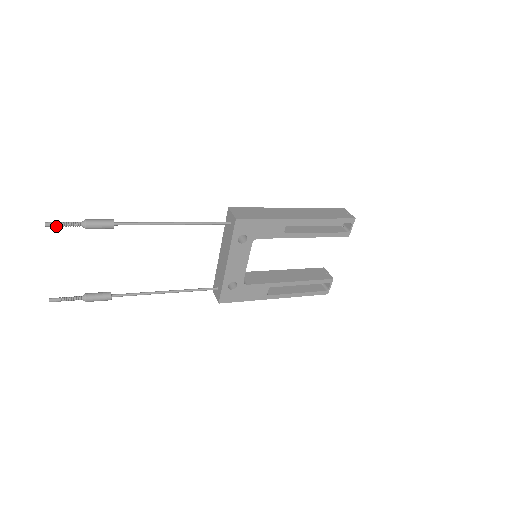
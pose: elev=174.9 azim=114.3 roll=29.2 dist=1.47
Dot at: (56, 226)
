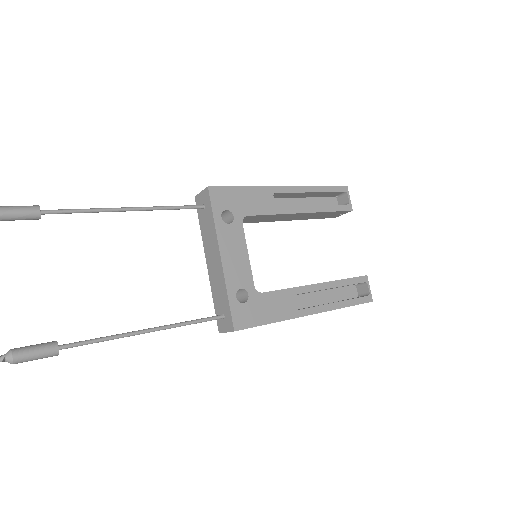
Dot at: out of frame
